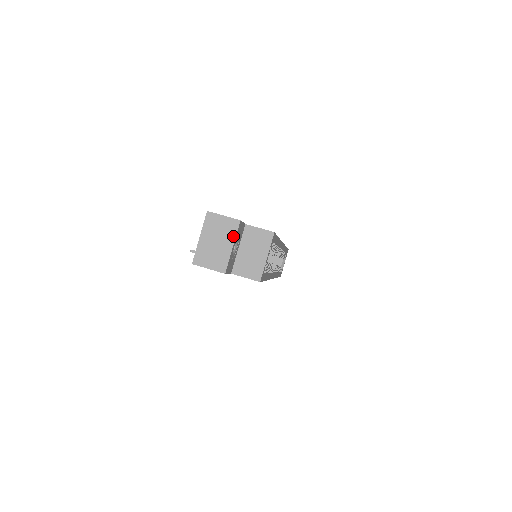
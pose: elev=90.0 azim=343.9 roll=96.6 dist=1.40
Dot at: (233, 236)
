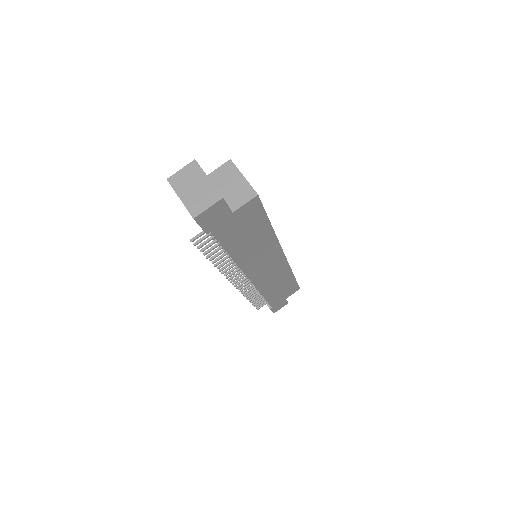
Dot at: (201, 172)
